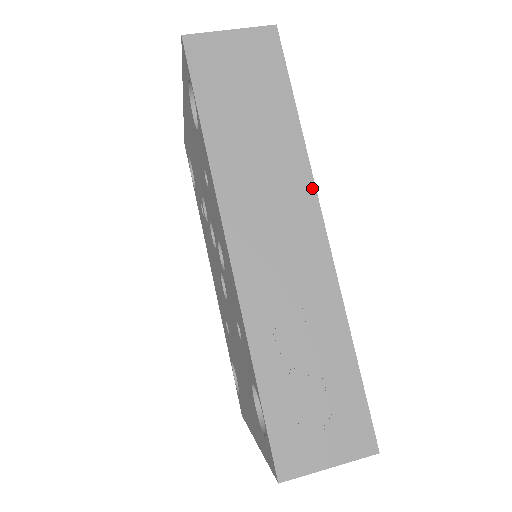
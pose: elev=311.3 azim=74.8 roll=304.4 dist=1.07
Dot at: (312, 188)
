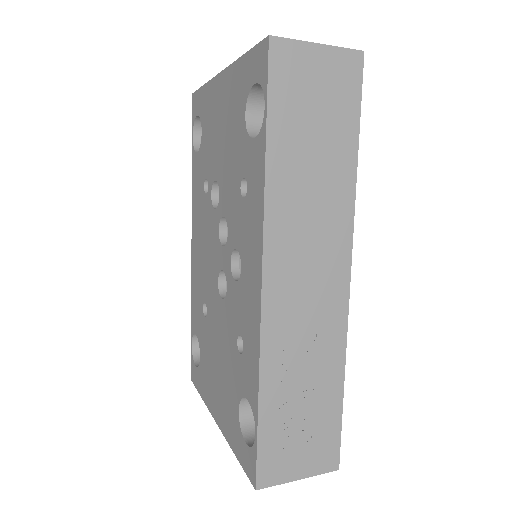
Dot at: (350, 235)
